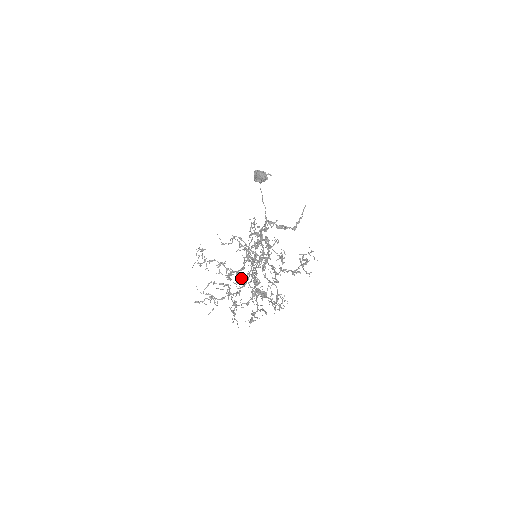
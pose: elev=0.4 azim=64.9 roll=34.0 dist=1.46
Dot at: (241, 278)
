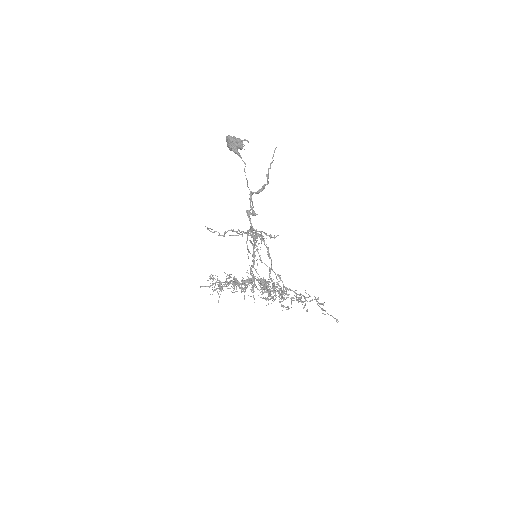
Dot at: (254, 291)
